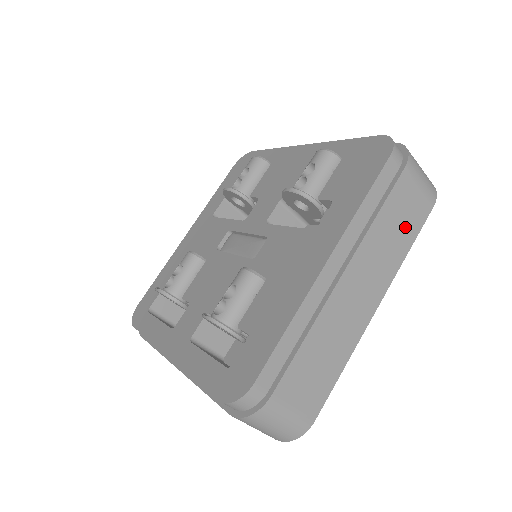
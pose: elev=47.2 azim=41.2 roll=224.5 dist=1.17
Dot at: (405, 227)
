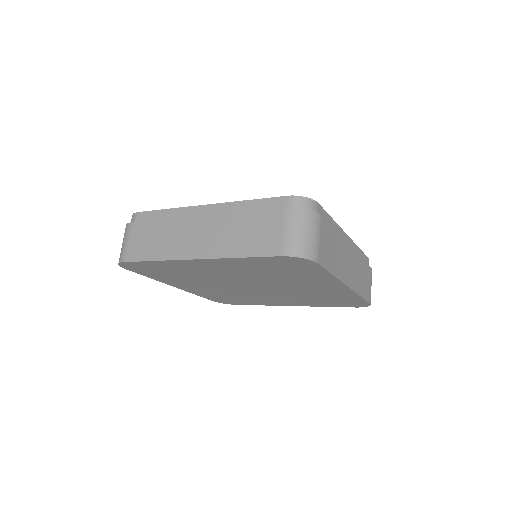
Dot at: (364, 286)
